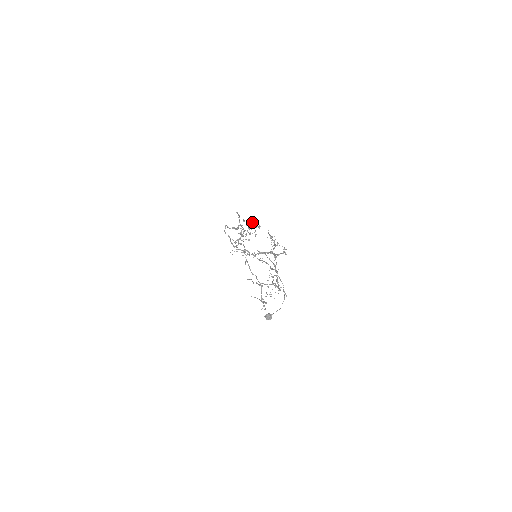
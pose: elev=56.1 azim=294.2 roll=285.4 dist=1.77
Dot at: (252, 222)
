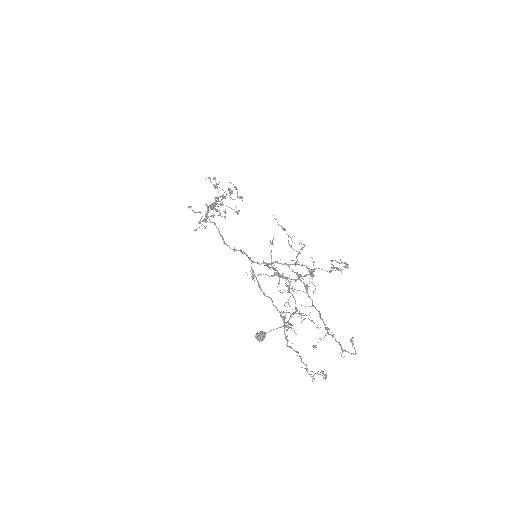
Dot at: (231, 191)
